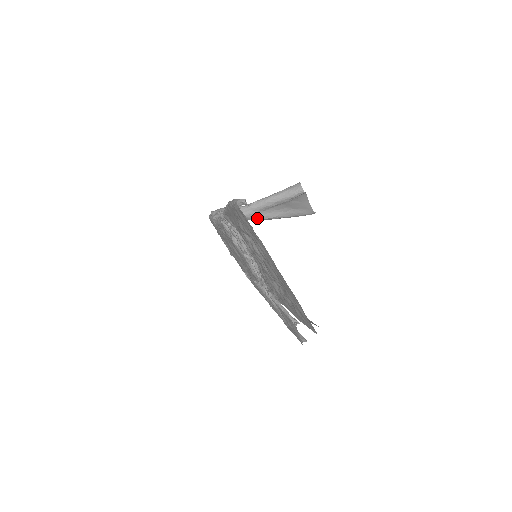
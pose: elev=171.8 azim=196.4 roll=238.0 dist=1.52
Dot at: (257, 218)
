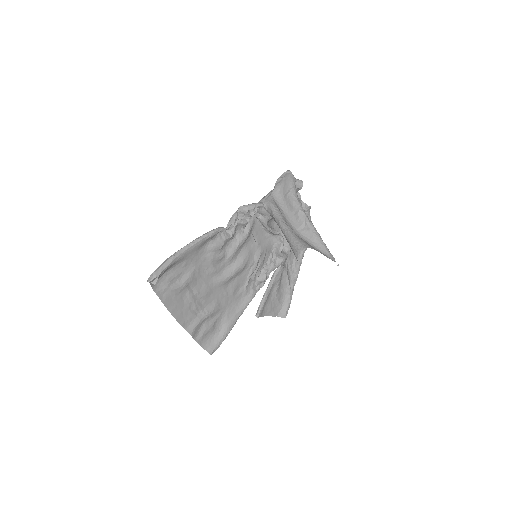
Dot at: occluded
